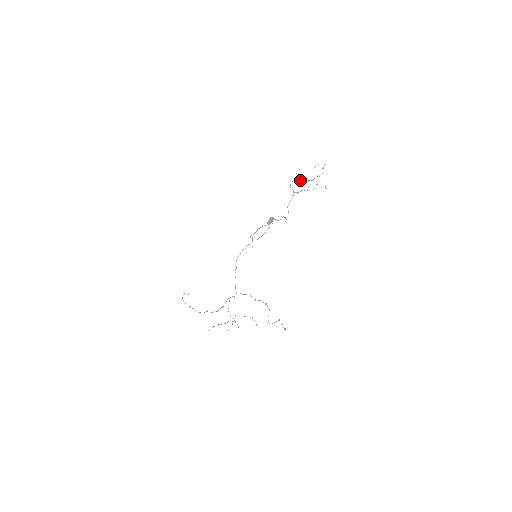
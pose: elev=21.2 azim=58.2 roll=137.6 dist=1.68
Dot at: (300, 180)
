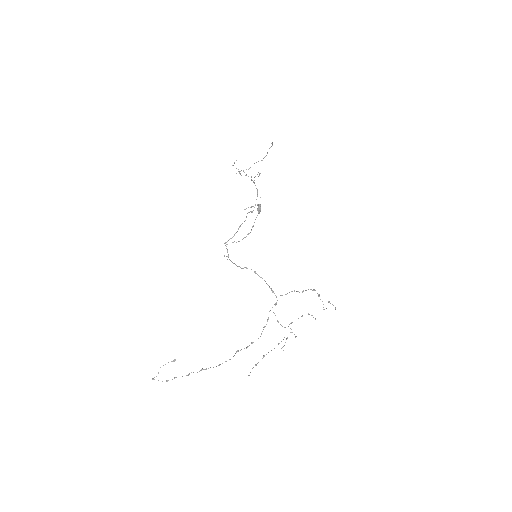
Dot at: (239, 171)
